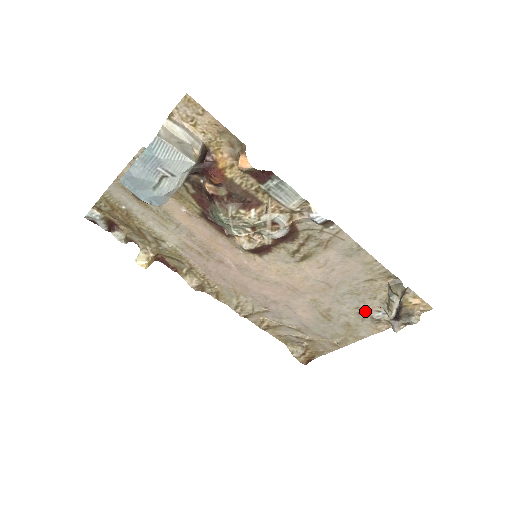
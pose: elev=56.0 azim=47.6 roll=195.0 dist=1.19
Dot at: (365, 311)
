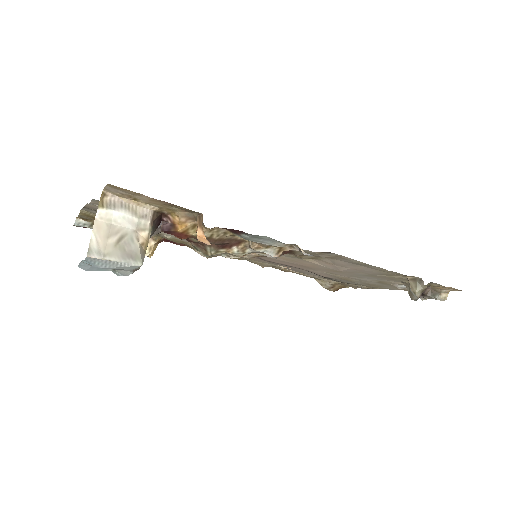
Dot at: (387, 283)
